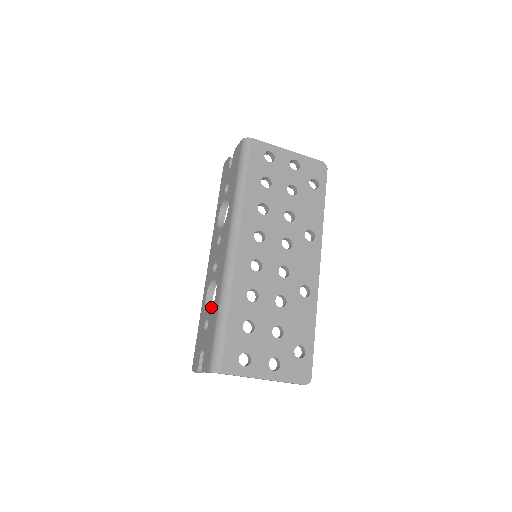
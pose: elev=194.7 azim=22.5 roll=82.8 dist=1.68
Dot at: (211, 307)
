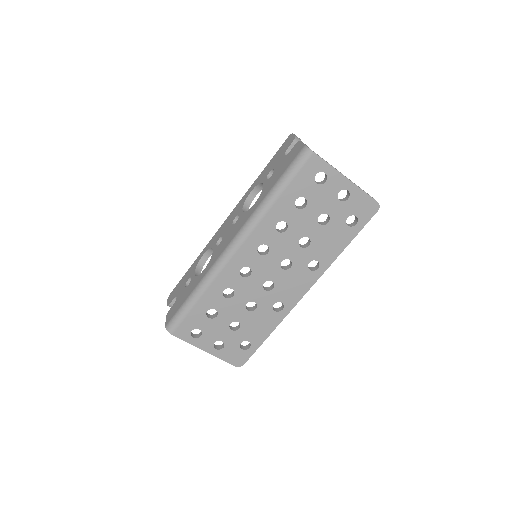
Dot at: (204, 264)
